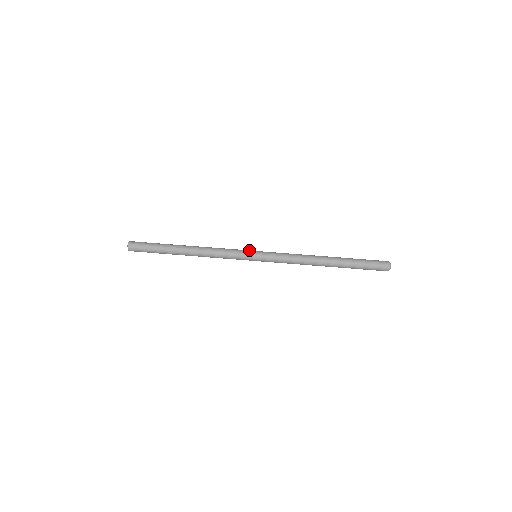
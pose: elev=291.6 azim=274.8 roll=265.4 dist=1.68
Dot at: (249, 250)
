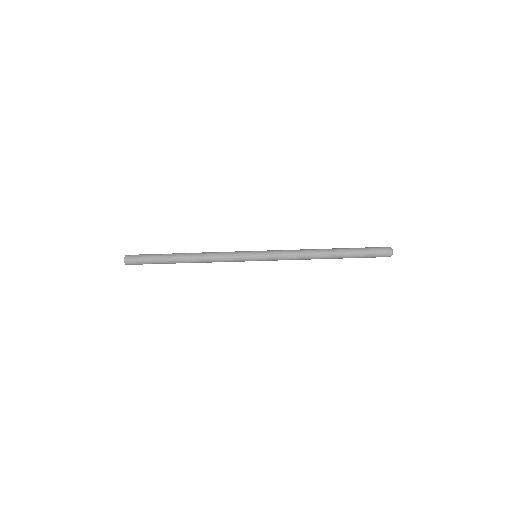
Dot at: (248, 251)
